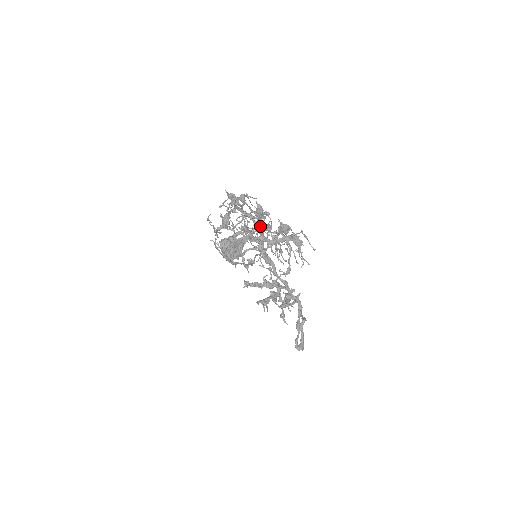
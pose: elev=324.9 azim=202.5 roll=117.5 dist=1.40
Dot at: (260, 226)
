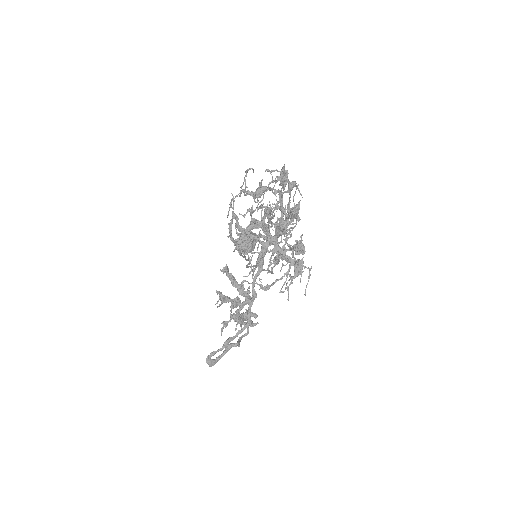
Dot at: (282, 222)
